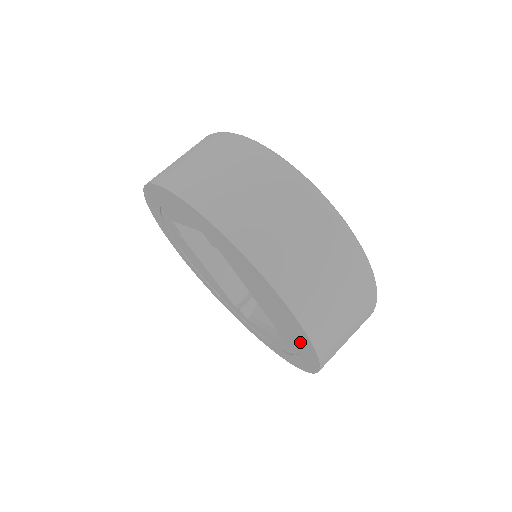
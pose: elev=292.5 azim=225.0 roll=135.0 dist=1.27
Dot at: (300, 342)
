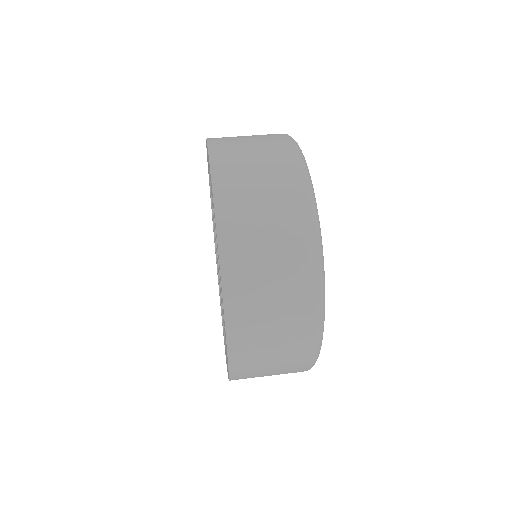
Dot at: occluded
